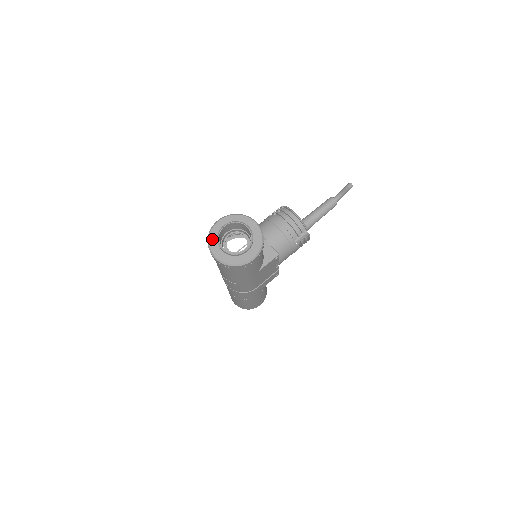
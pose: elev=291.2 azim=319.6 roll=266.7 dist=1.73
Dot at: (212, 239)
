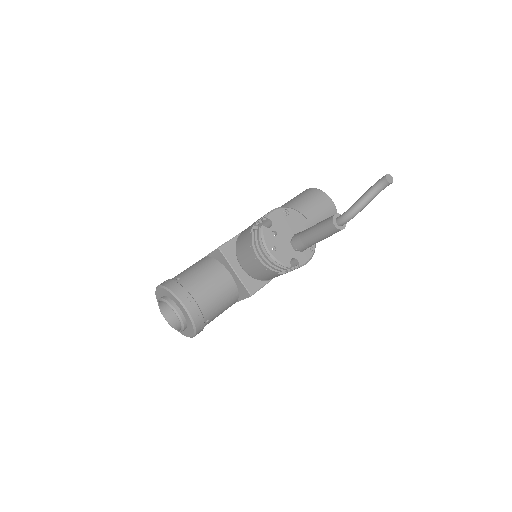
Dot at: occluded
